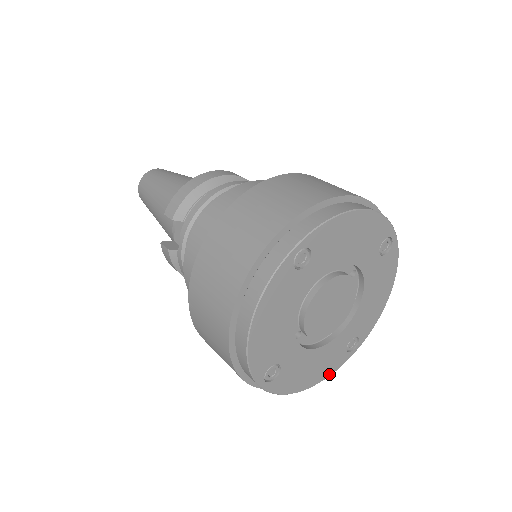
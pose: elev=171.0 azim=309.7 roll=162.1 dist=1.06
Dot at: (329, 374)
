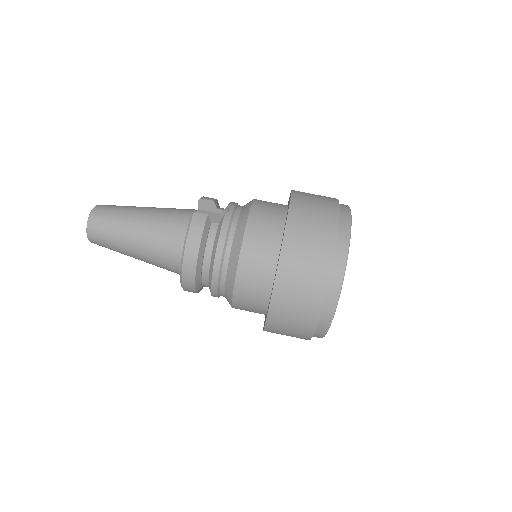
Dot at: (327, 331)
